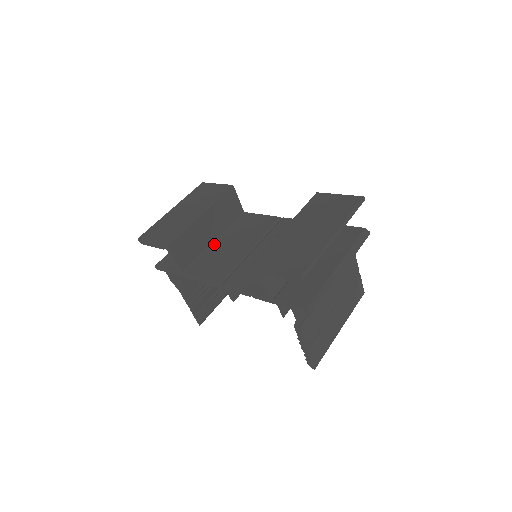
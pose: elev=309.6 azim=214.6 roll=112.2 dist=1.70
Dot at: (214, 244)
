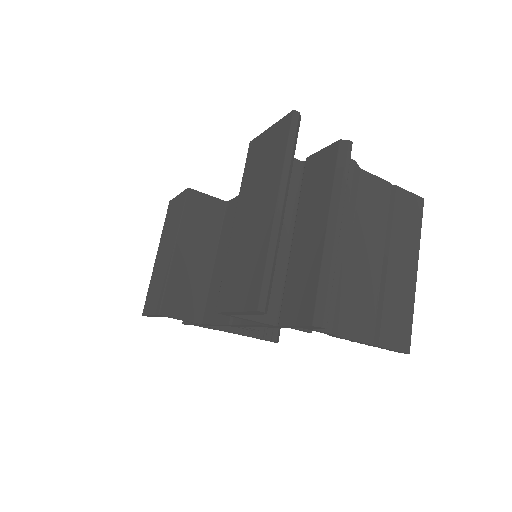
Dot at: (214, 267)
